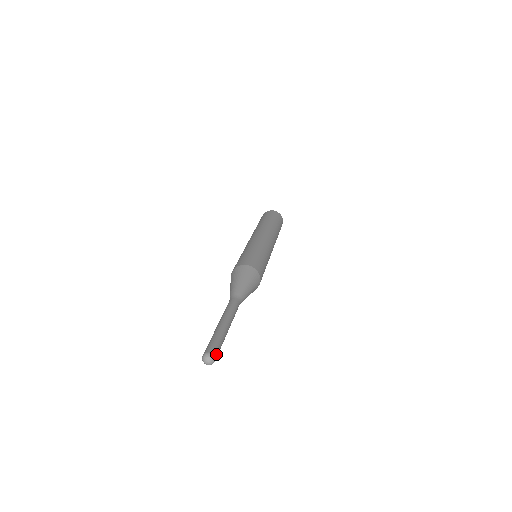
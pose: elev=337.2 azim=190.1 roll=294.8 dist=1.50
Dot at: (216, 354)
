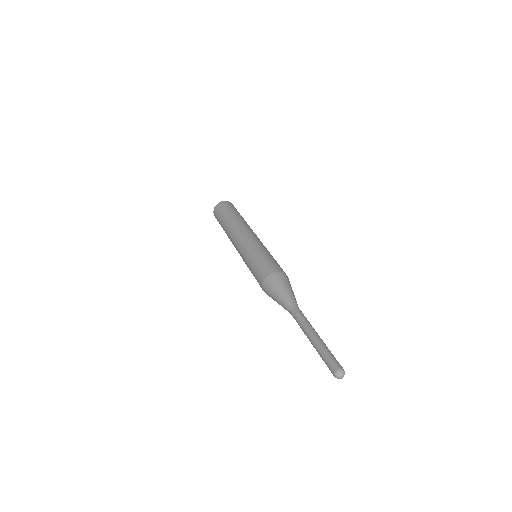
Dot at: (339, 366)
